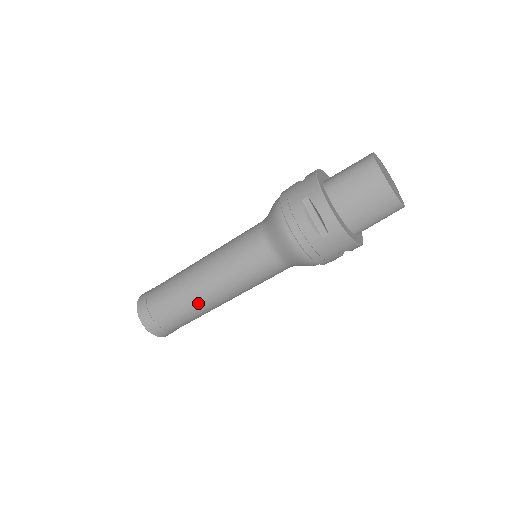
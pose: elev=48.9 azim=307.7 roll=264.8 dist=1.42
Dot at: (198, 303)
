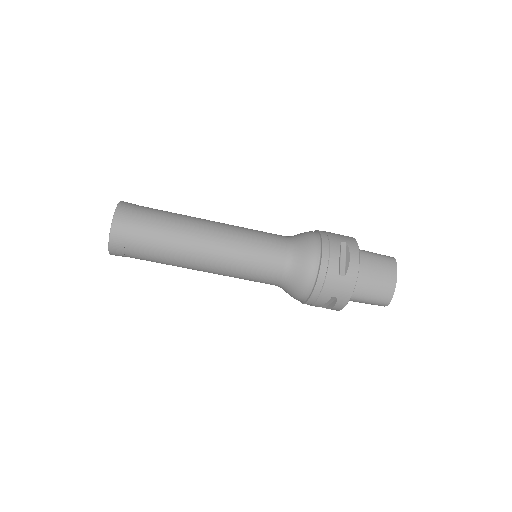
Dot at: (187, 246)
